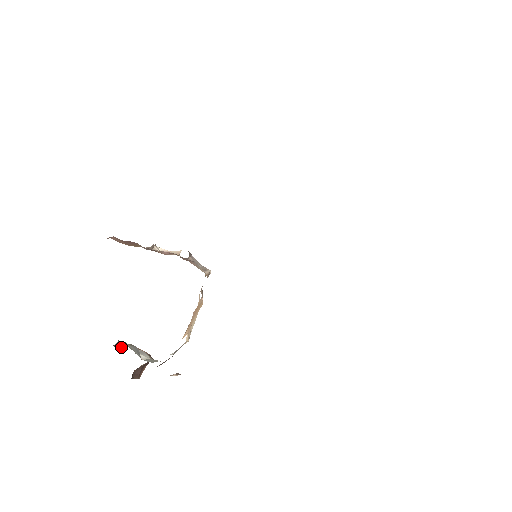
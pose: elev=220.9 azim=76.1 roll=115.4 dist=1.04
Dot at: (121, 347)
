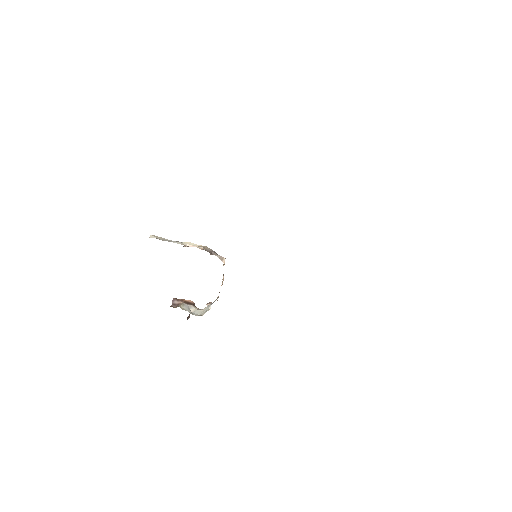
Dot at: (177, 305)
